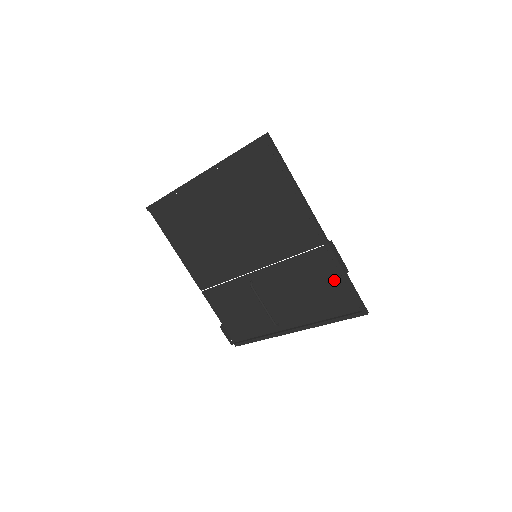
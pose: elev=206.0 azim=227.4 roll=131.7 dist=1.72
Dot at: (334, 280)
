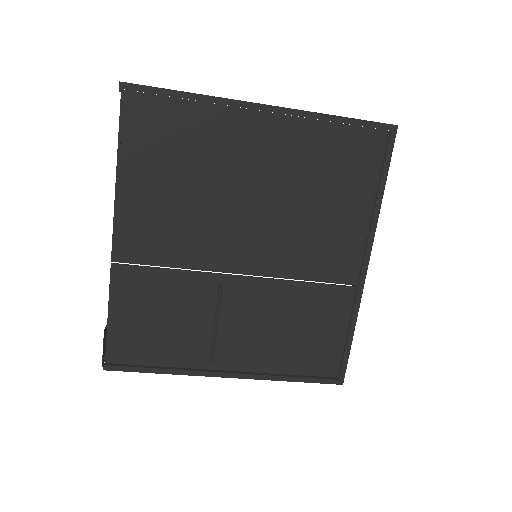
Dot at: (335, 331)
